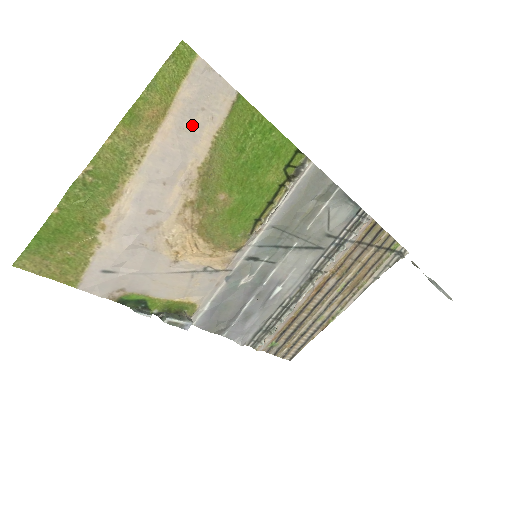
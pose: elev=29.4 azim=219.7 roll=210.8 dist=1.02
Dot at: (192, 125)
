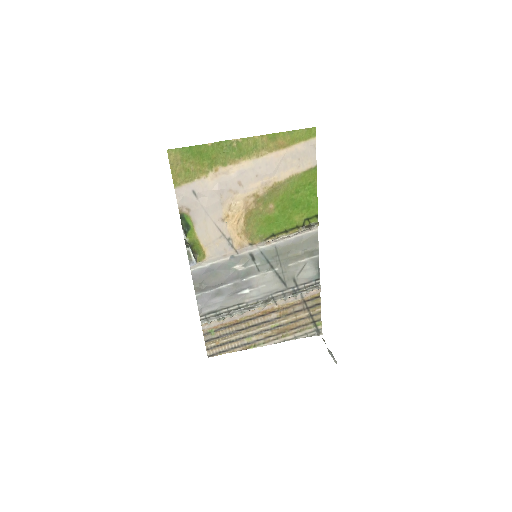
Dot at: (290, 162)
